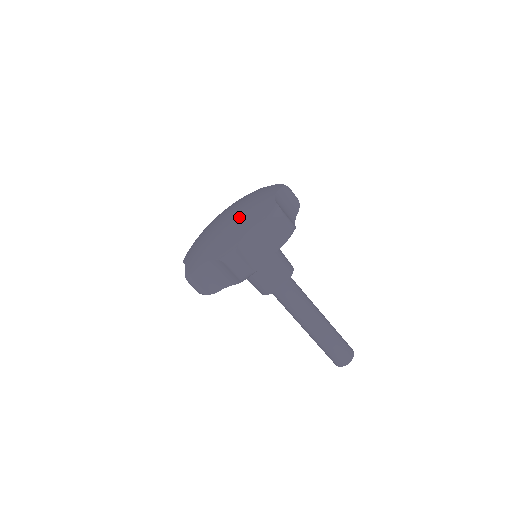
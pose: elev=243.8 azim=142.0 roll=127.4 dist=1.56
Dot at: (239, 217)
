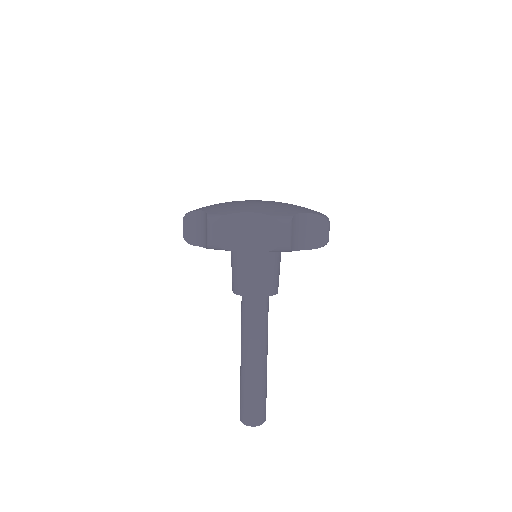
Dot at: occluded
